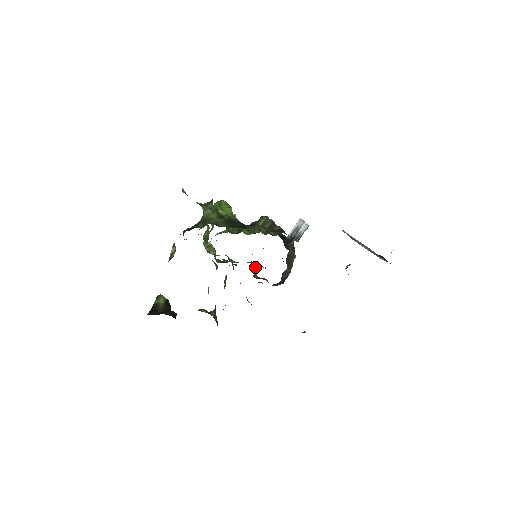
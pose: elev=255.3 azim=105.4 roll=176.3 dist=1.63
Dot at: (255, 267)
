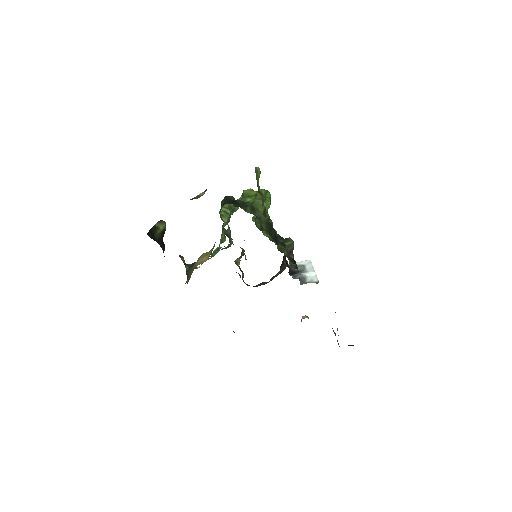
Dot at: (241, 254)
